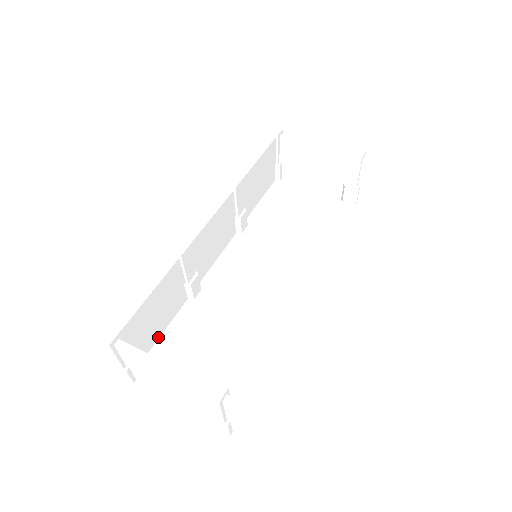
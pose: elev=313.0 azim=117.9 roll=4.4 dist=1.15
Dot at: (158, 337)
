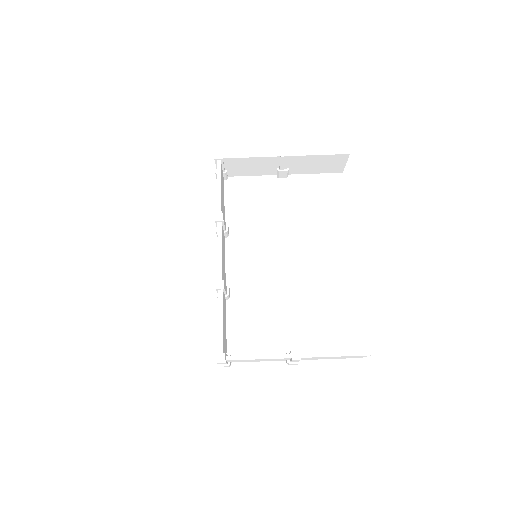
Dot at: occluded
